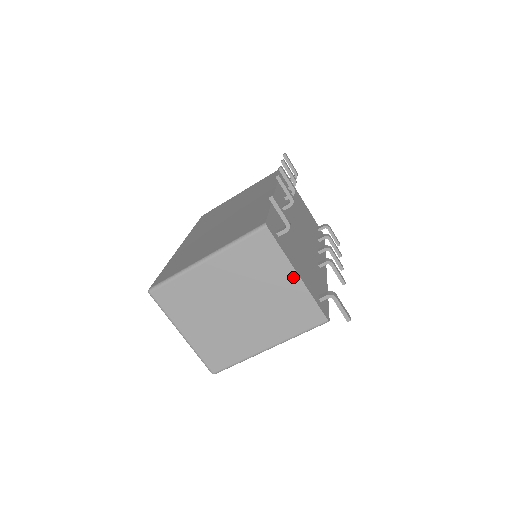
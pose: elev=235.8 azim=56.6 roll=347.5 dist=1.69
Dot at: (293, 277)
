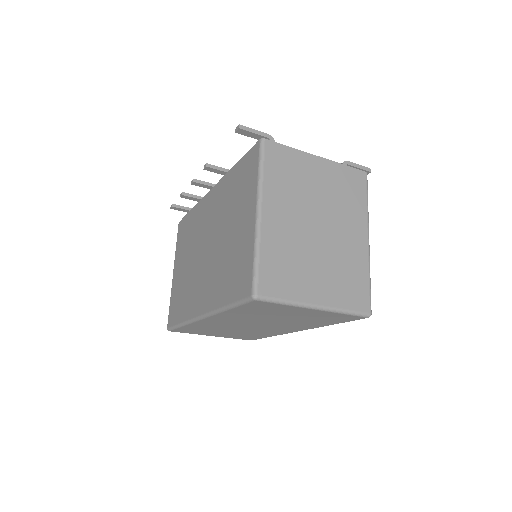
Dot at: (318, 161)
